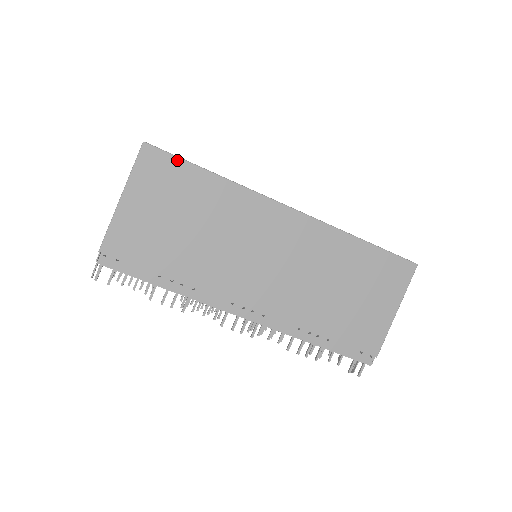
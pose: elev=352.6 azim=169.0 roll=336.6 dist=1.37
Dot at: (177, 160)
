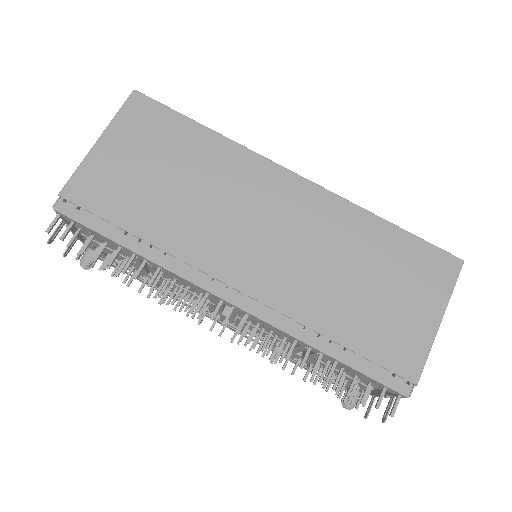
Dot at: (168, 110)
